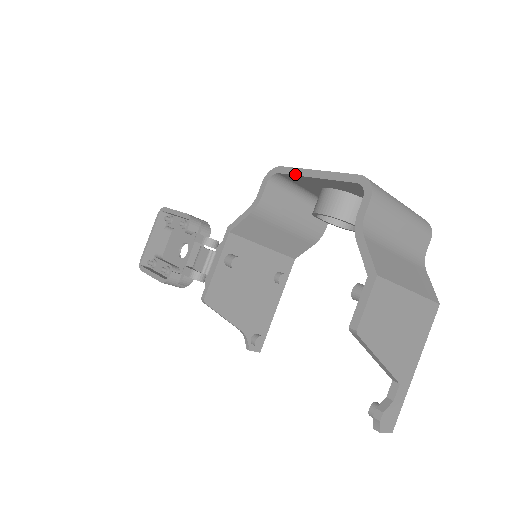
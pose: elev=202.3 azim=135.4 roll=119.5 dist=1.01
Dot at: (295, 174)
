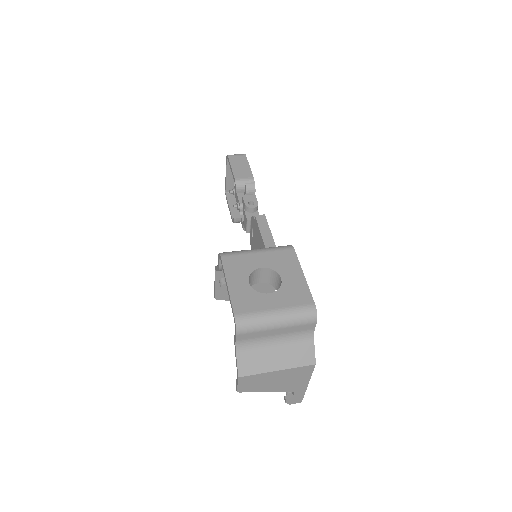
Dot at: occluded
